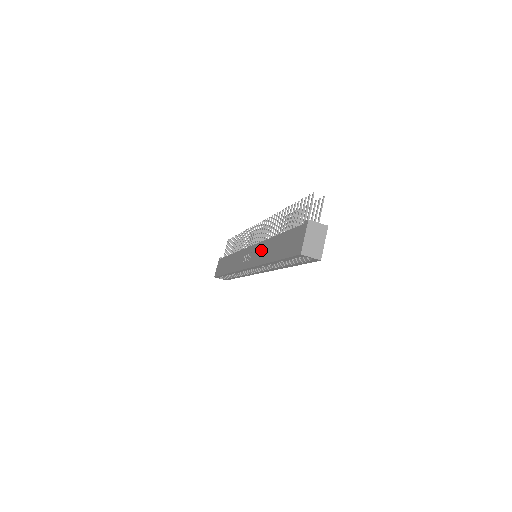
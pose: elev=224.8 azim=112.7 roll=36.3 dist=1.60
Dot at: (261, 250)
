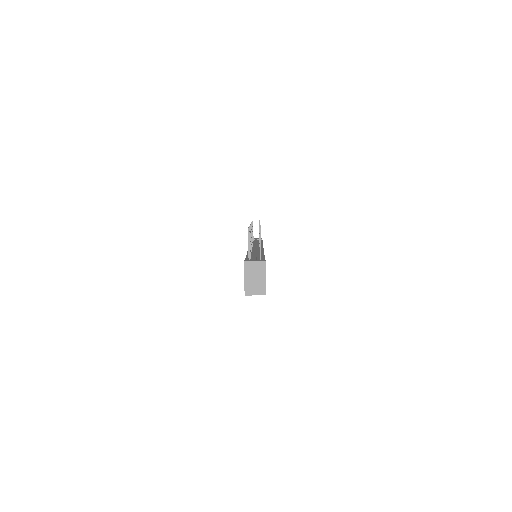
Dot at: occluded
